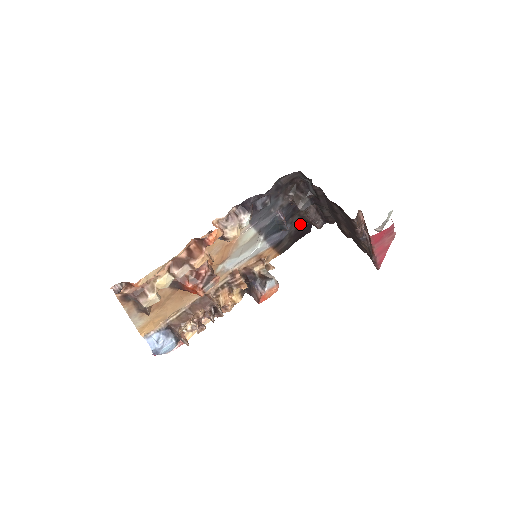
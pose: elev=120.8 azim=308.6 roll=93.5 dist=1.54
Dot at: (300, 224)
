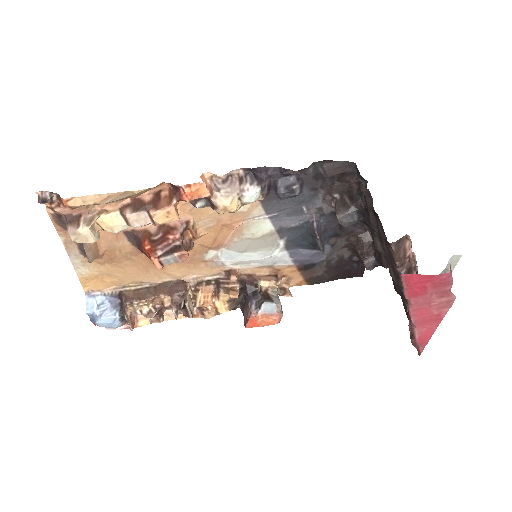
Dot at: (347, 255)
